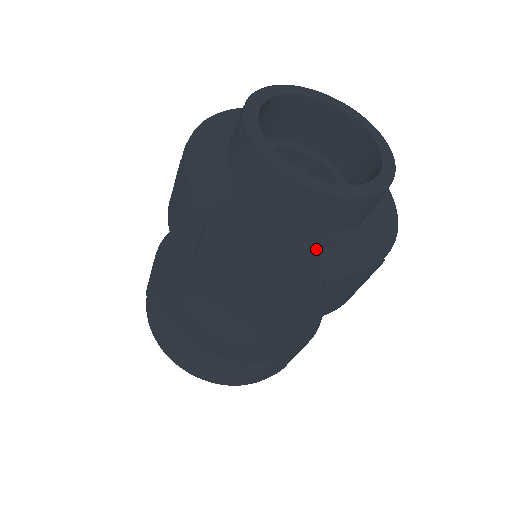
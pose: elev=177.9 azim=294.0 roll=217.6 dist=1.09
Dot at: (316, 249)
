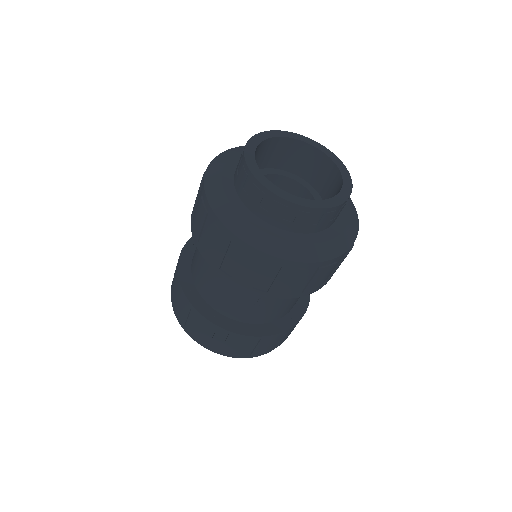
Dot at: (278, 239)
